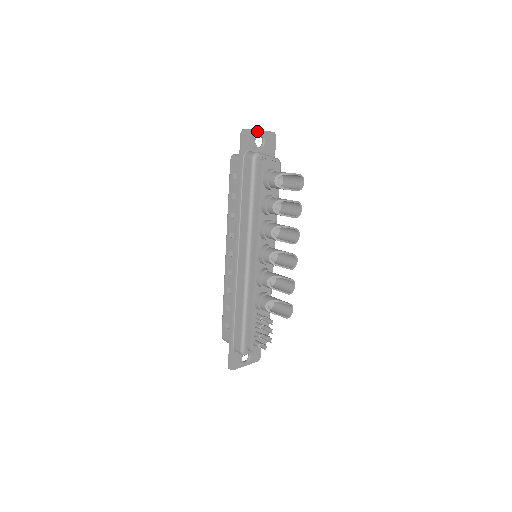
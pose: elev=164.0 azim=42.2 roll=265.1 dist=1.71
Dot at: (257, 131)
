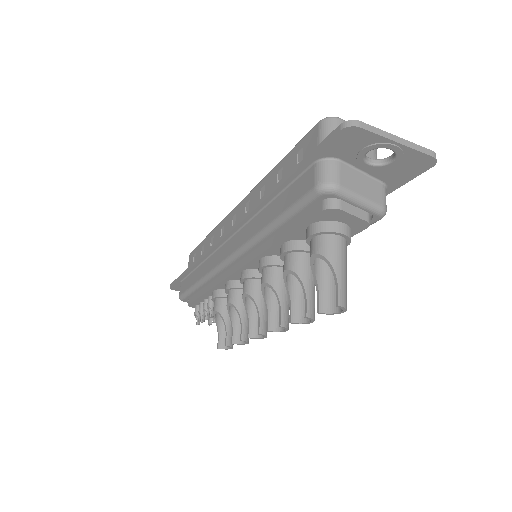
Dot at: (388, 140)
